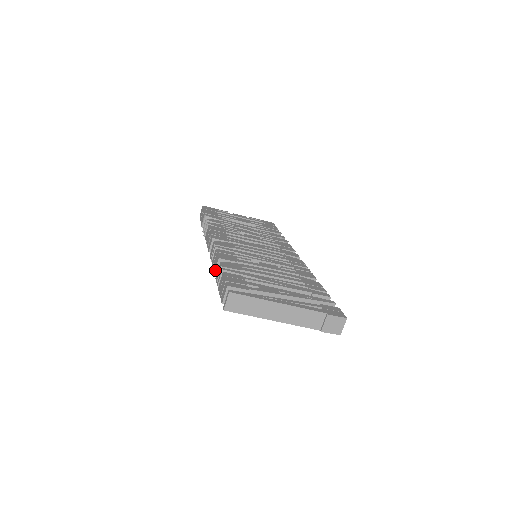
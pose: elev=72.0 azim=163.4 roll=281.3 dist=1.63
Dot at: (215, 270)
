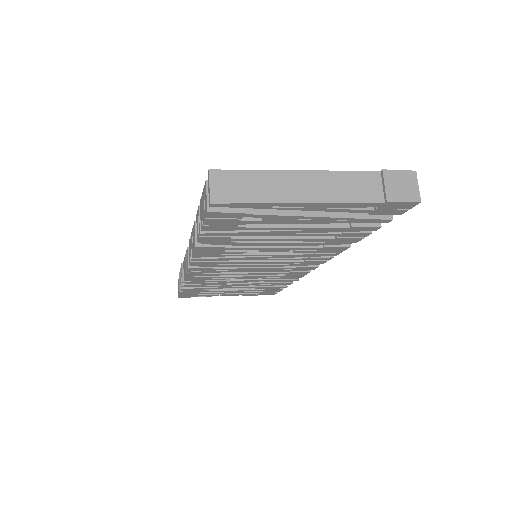
Dot at: (195, 241)
